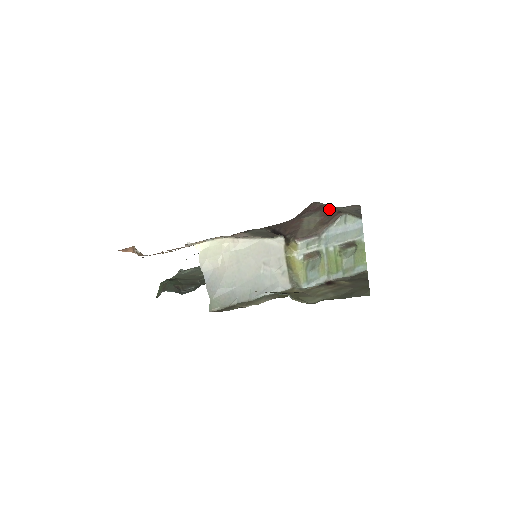
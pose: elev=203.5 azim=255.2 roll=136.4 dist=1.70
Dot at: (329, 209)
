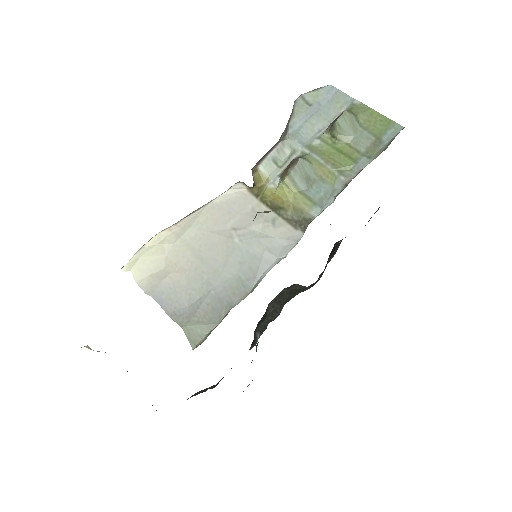
Dot at: occluded
